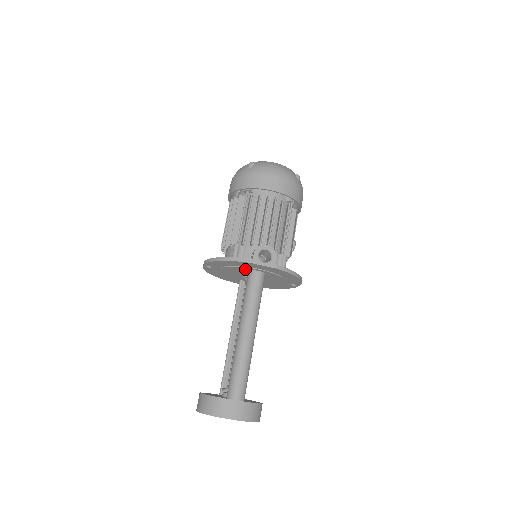
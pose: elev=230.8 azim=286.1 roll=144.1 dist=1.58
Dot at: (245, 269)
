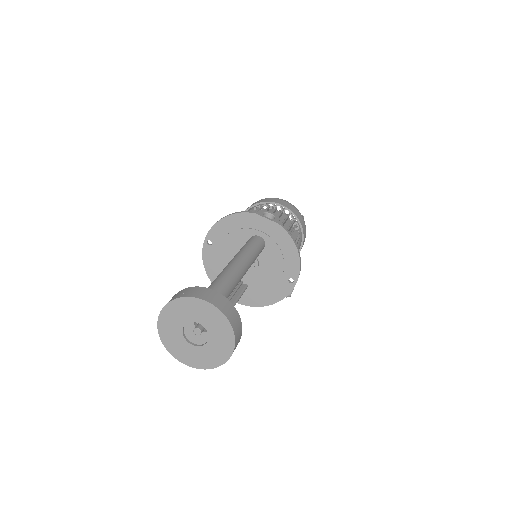
Dot at: (246, 235)
